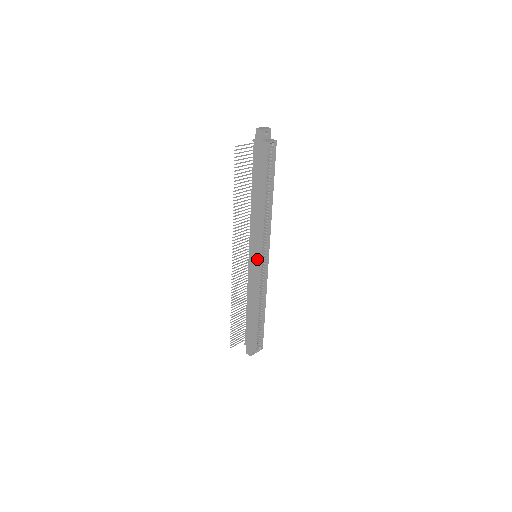
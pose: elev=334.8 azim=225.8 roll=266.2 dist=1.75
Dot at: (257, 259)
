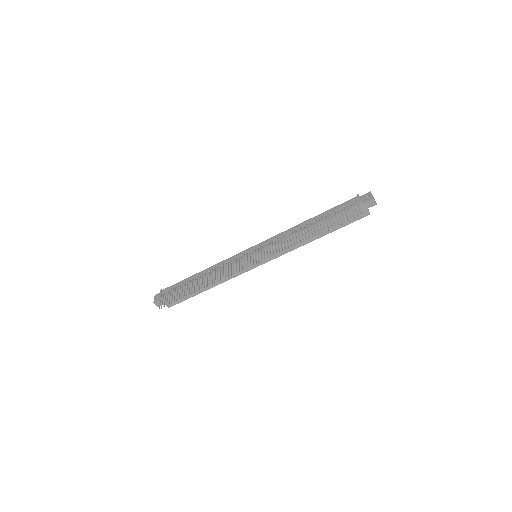
Dot at: occluded
